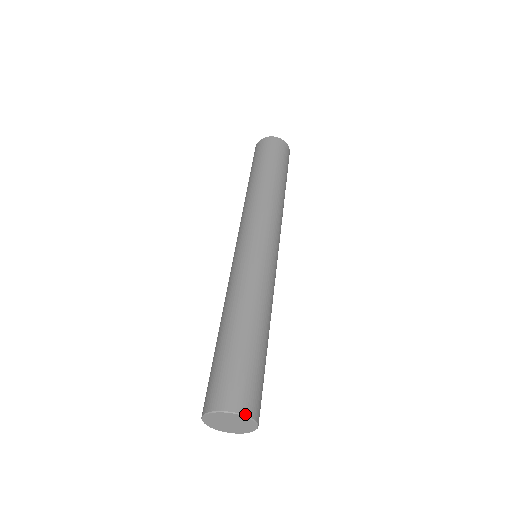
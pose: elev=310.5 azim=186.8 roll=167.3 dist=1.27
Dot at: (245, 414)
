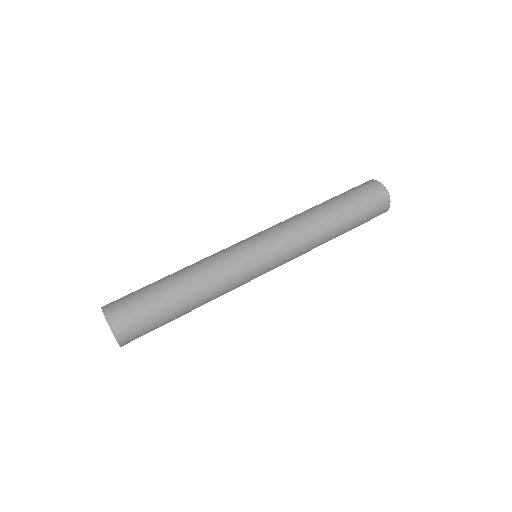
Dot at: (114, 333)
